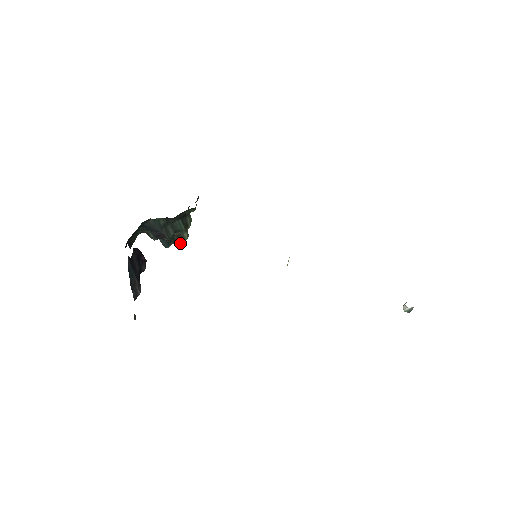
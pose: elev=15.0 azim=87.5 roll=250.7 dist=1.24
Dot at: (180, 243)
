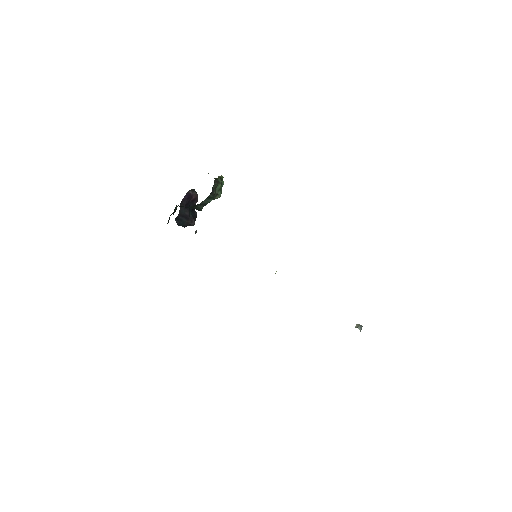
Dot at: occluded
